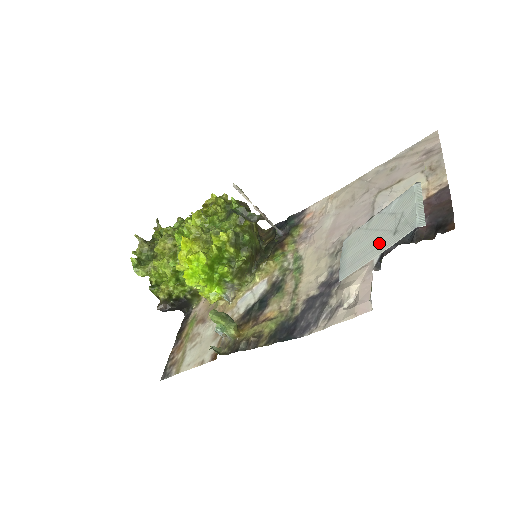
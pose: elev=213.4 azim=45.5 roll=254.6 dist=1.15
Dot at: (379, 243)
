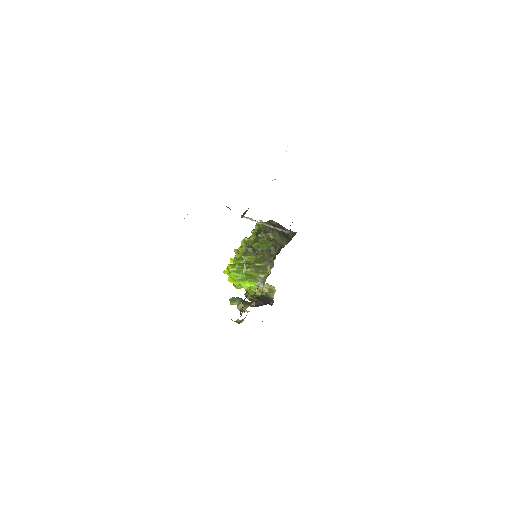
Dot at: occluded
